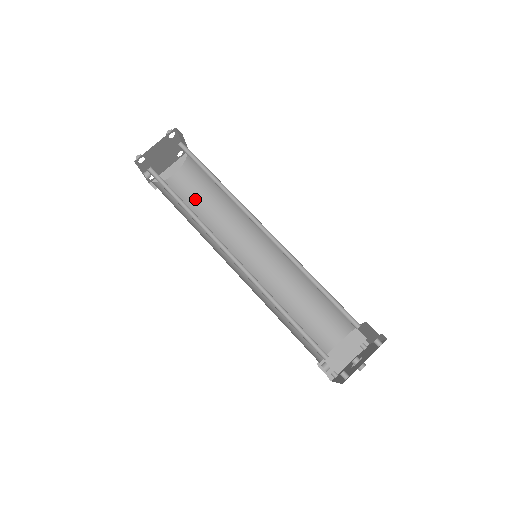
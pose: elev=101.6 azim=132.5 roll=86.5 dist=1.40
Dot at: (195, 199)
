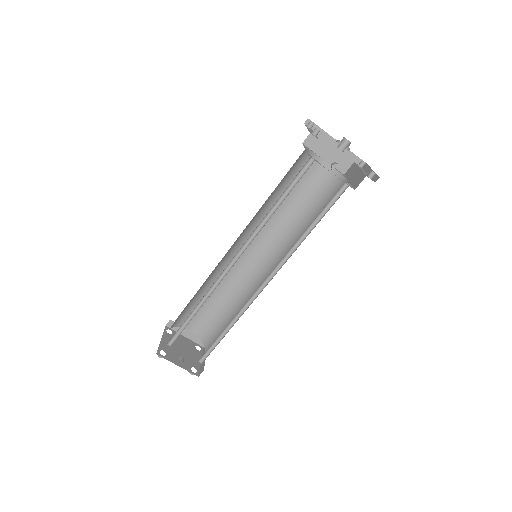
Dot at: occluded
